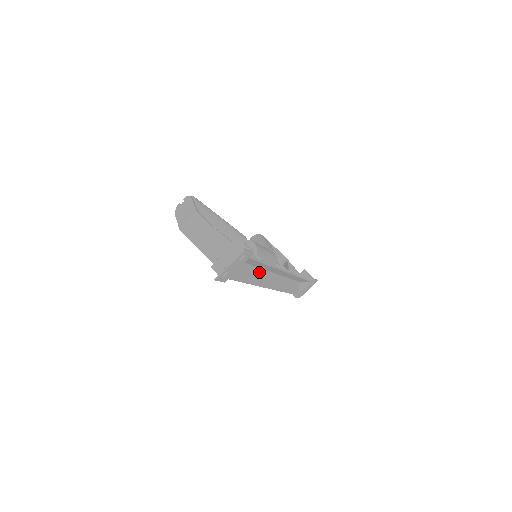
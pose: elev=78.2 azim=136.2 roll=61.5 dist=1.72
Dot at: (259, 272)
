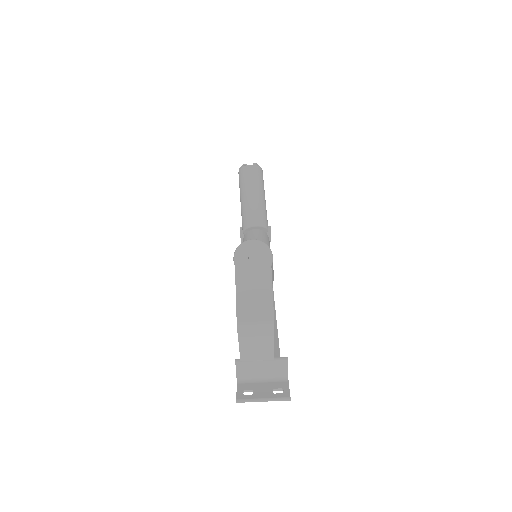
Dot at: occluded
